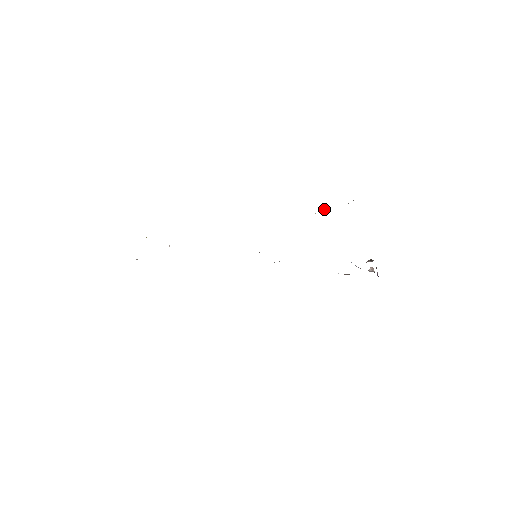
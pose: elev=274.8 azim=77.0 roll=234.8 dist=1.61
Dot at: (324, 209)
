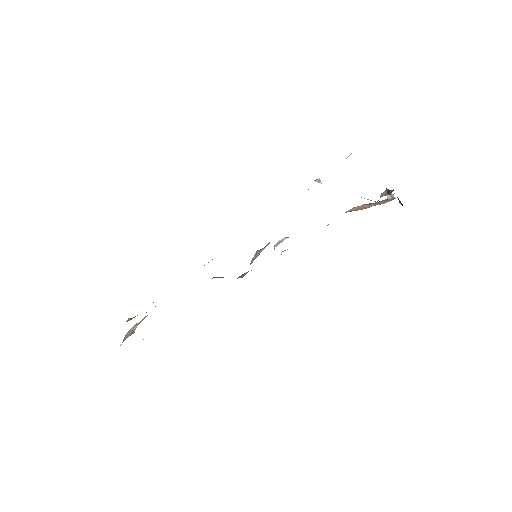
Dot at: (318, 180)
